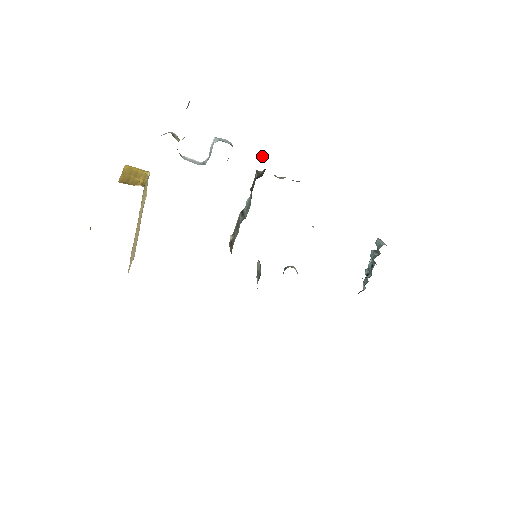
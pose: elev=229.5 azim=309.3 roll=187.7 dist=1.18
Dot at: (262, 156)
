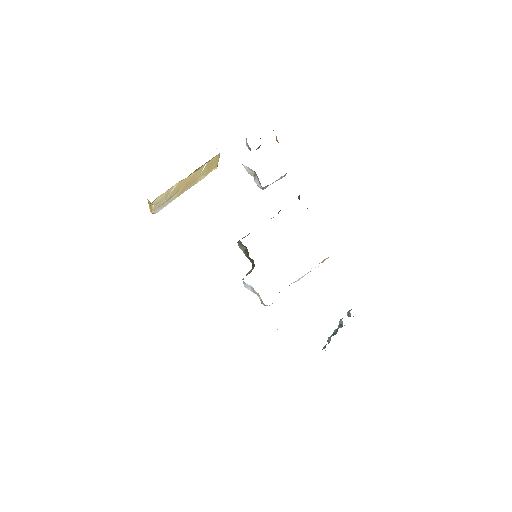
Dot at: occluded
